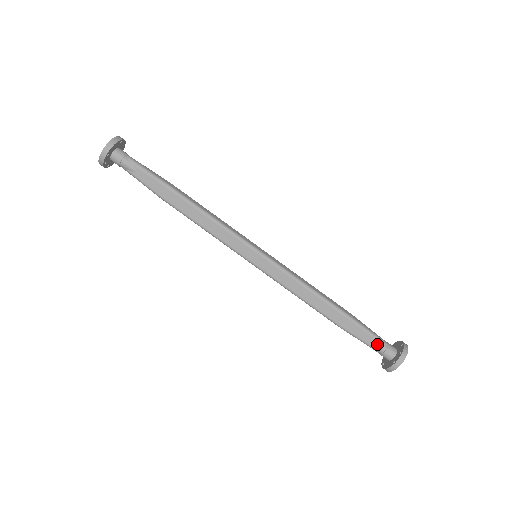
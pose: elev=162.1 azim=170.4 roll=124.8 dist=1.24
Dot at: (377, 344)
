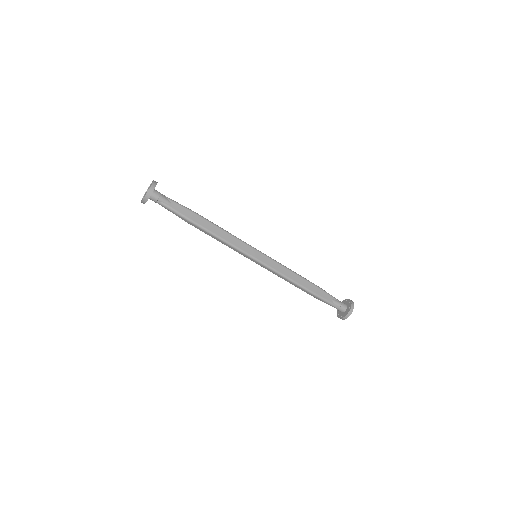
Dot at: (336, 301)
